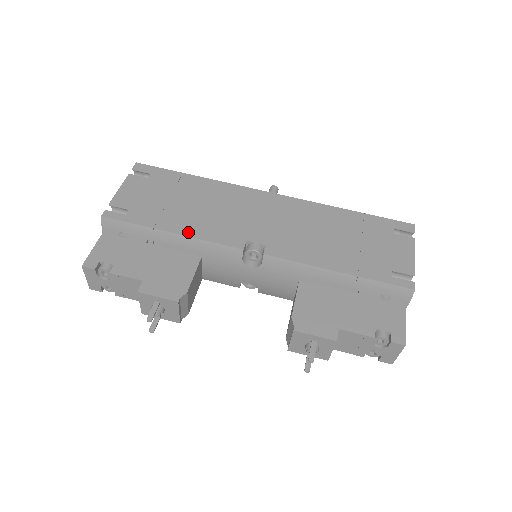
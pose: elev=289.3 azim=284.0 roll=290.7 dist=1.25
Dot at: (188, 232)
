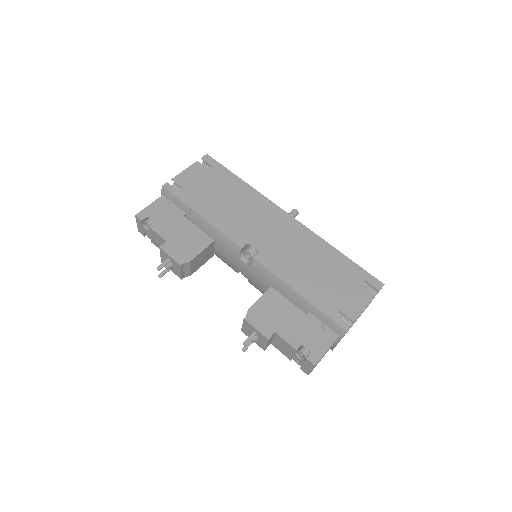
Dot at: (212, 220)
